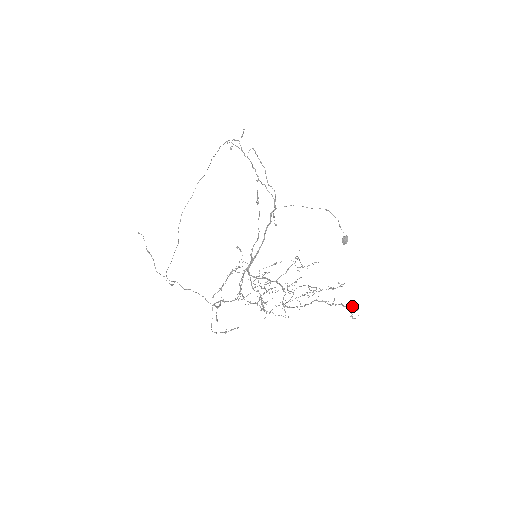
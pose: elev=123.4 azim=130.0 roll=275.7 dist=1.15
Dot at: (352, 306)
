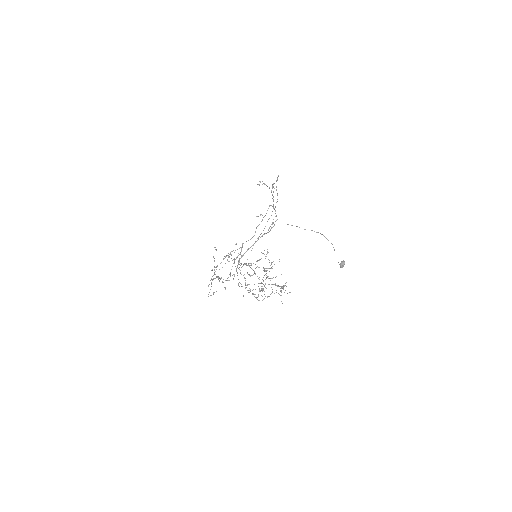
Dot at: occluded
